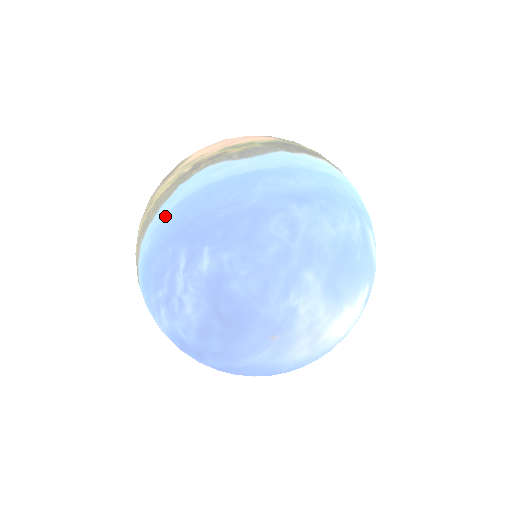
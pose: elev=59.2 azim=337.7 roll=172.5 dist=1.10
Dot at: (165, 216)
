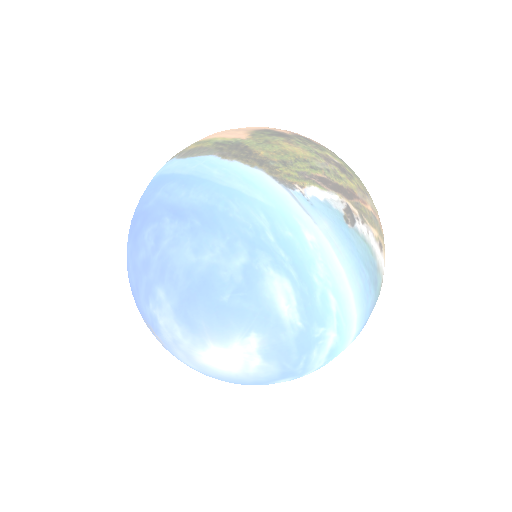
Dot at: occluded
